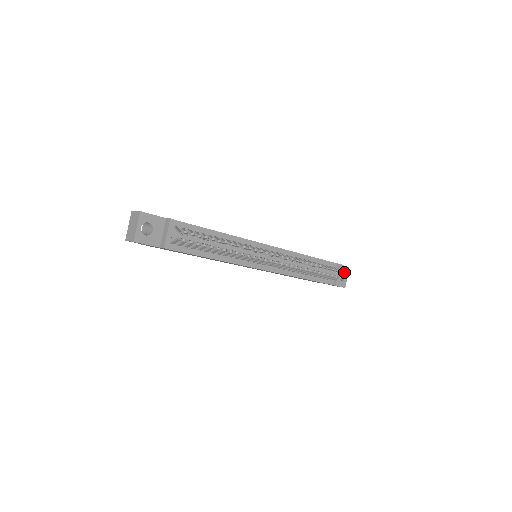
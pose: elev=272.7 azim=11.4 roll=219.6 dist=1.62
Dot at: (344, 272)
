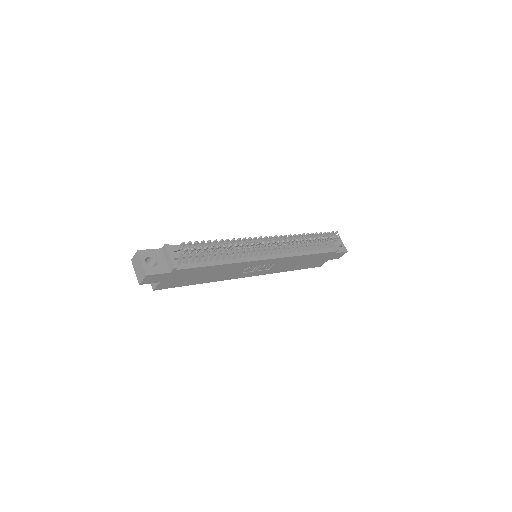
Dot at: (335, 232)
